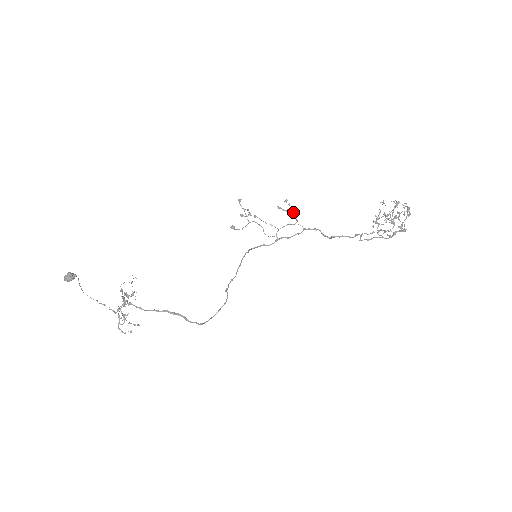
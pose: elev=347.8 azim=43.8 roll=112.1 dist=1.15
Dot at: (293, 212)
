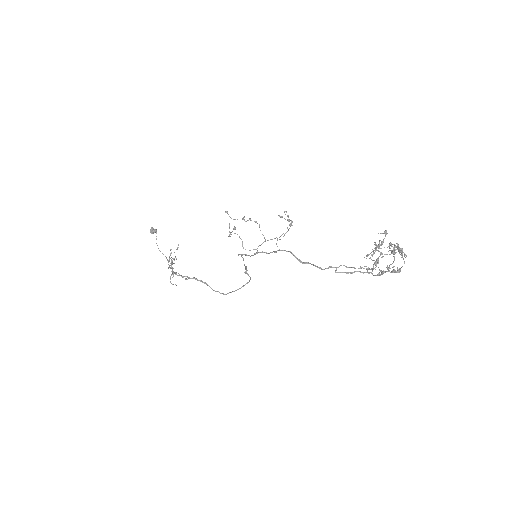
Dot at: (289, 224)
